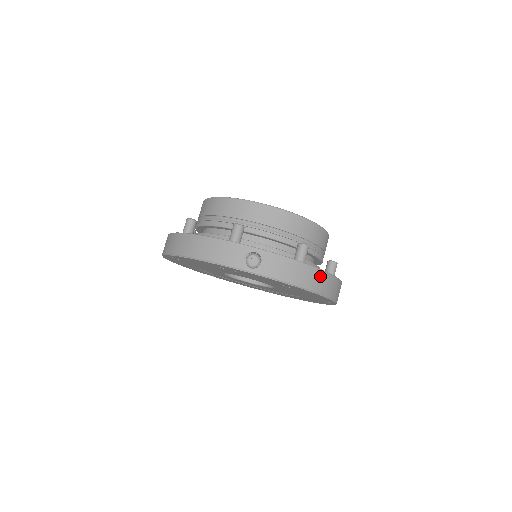
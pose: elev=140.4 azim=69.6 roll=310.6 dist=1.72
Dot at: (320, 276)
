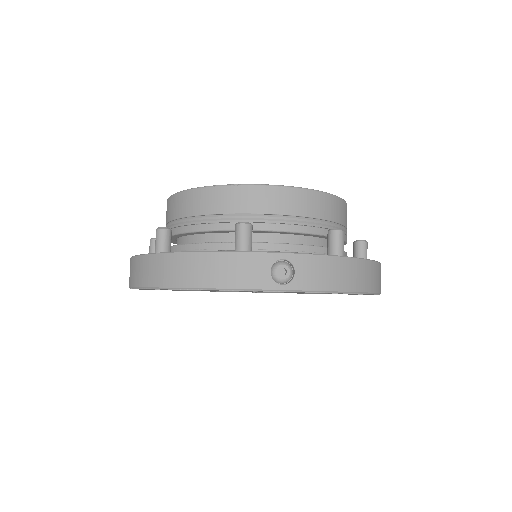
Dot at: (368, 269)
